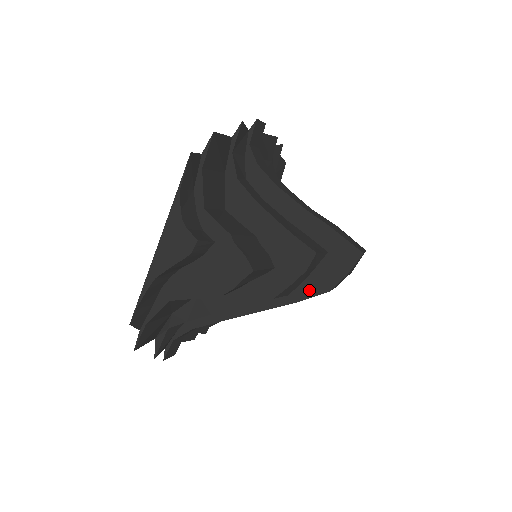
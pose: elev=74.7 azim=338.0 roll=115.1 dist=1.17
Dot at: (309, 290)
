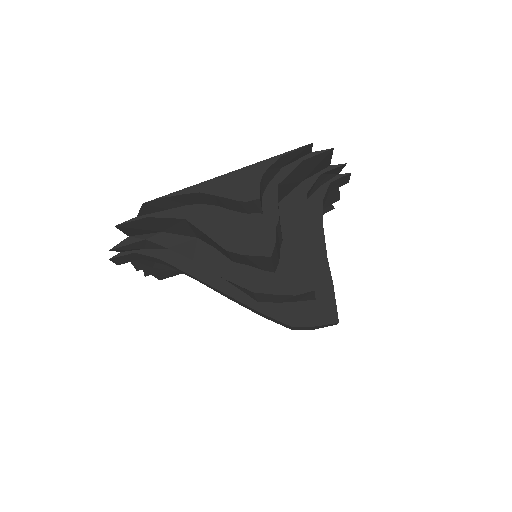
Dot at: (277, 312)
